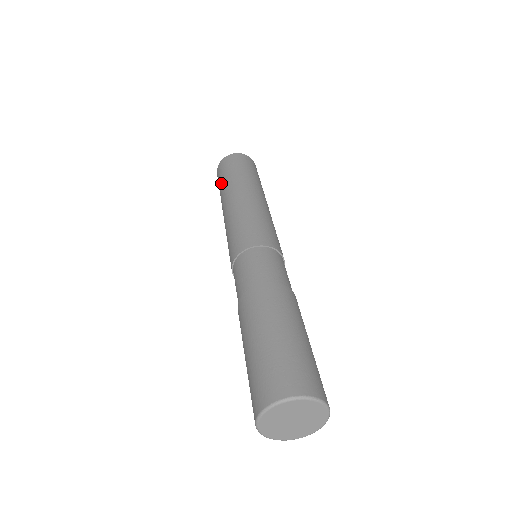
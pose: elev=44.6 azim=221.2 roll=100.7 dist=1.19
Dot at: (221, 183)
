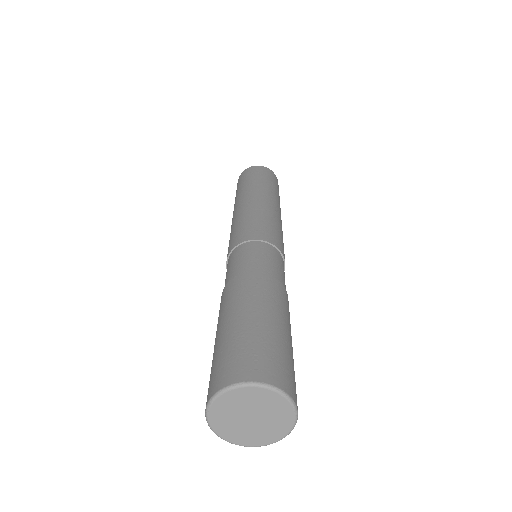
Dot at: (239, 187)
